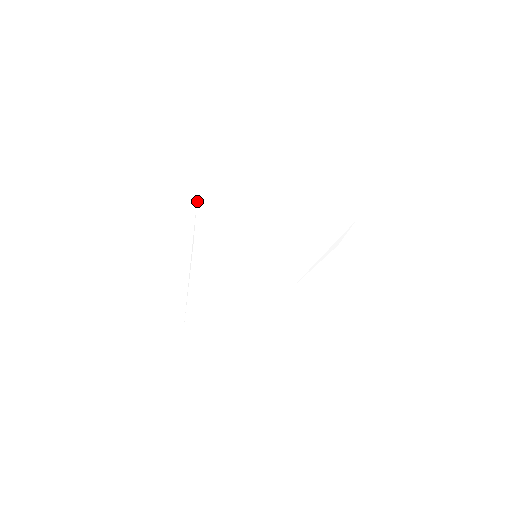
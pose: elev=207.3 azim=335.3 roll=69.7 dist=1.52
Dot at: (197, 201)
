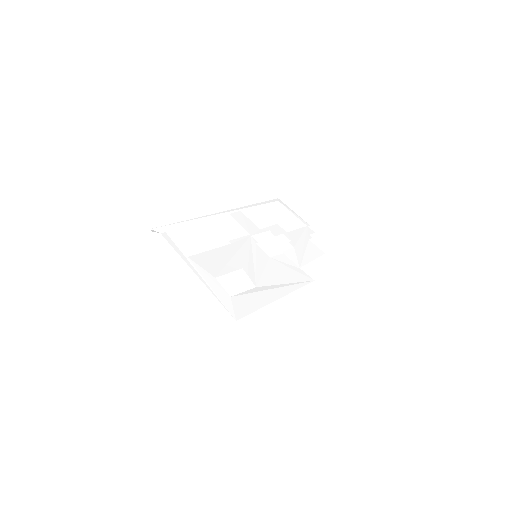
Dot at: (167, 227)
